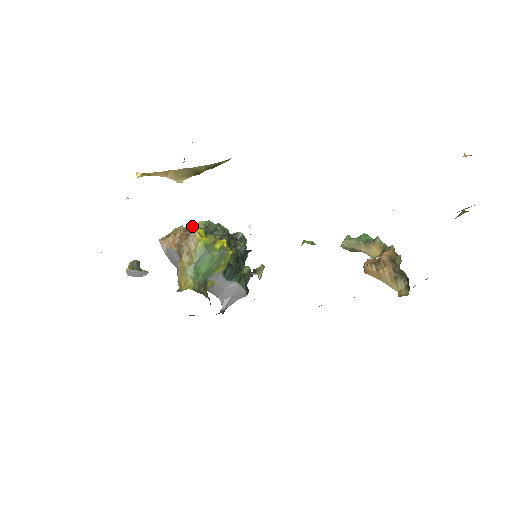
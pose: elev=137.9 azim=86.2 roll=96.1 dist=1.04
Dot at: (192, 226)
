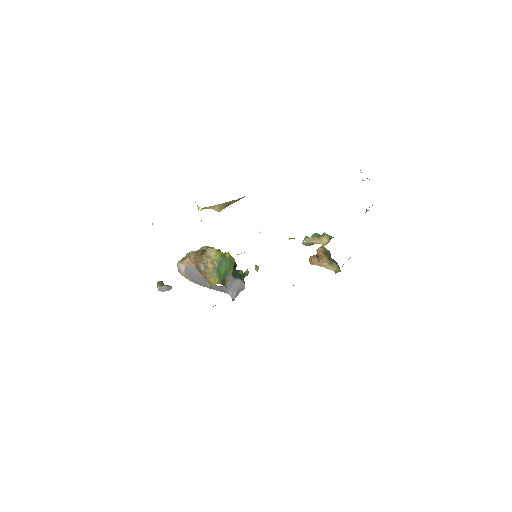
Dot at: occluded
